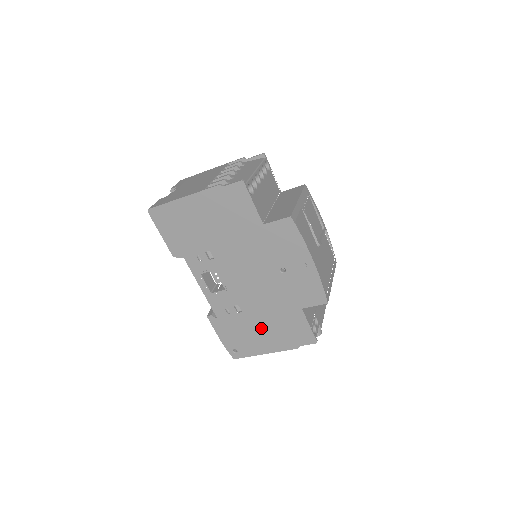
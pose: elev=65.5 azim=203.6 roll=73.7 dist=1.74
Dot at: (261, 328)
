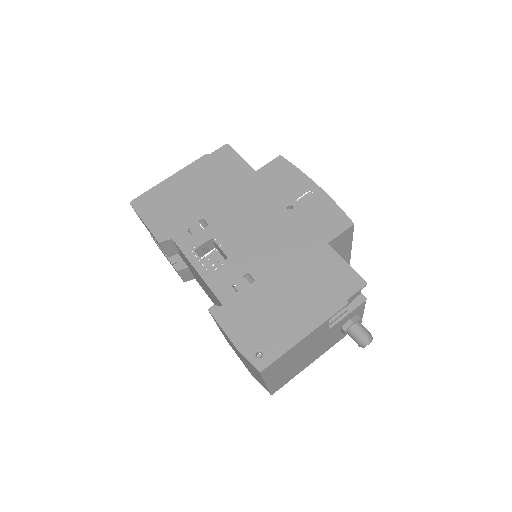
Dot at: (286, 294)
